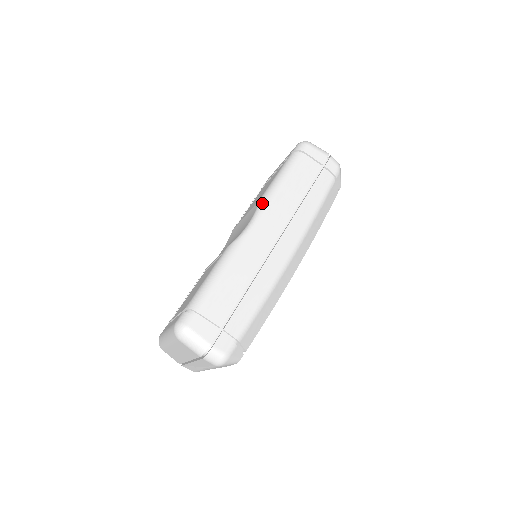
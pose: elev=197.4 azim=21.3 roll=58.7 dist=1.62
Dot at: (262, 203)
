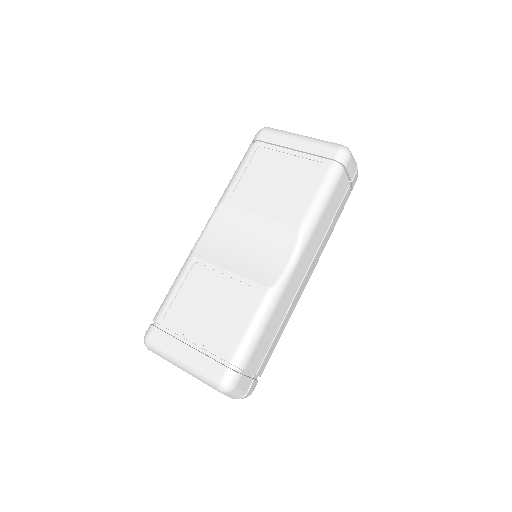
Dot at: (304, 237)
